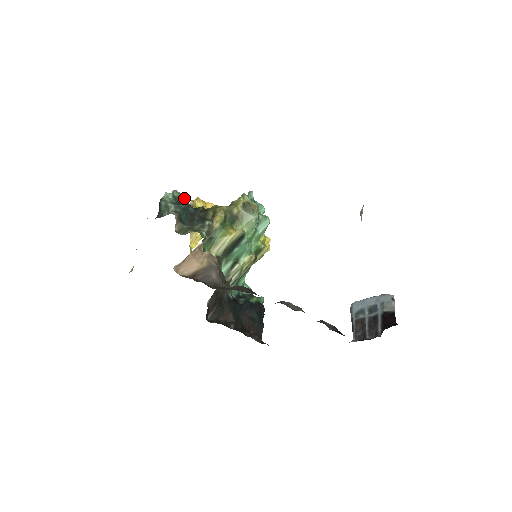
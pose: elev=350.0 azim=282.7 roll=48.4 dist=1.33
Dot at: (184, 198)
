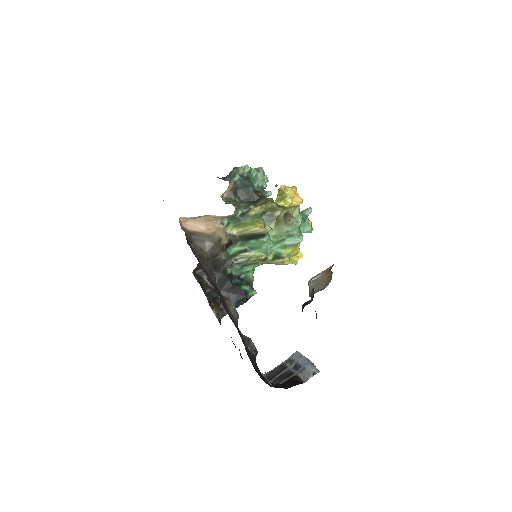
Dot at: (262, 178)
